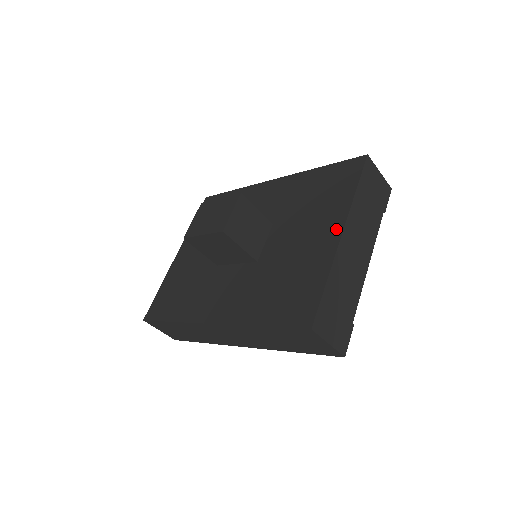
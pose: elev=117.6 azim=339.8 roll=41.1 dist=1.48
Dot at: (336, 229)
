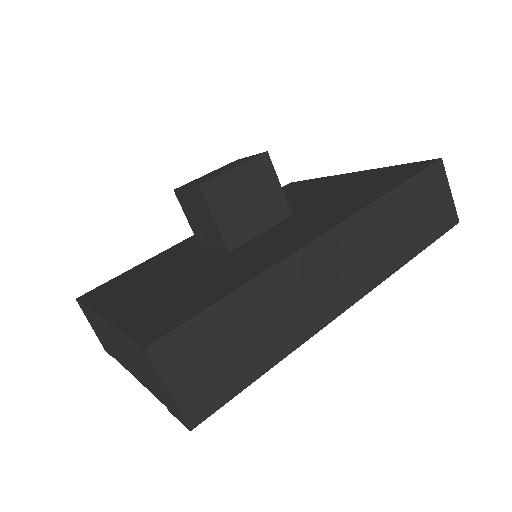
Dot at: (342, 176)
